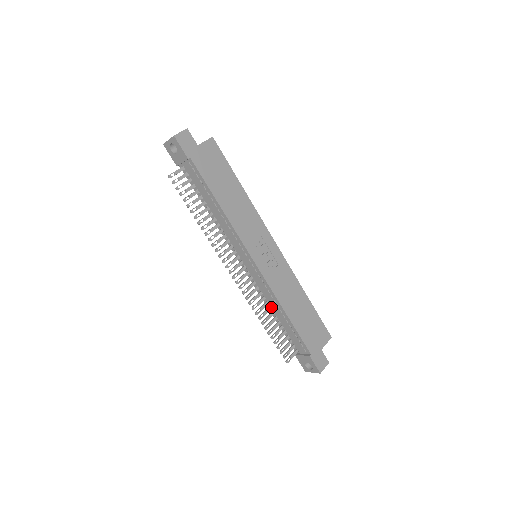
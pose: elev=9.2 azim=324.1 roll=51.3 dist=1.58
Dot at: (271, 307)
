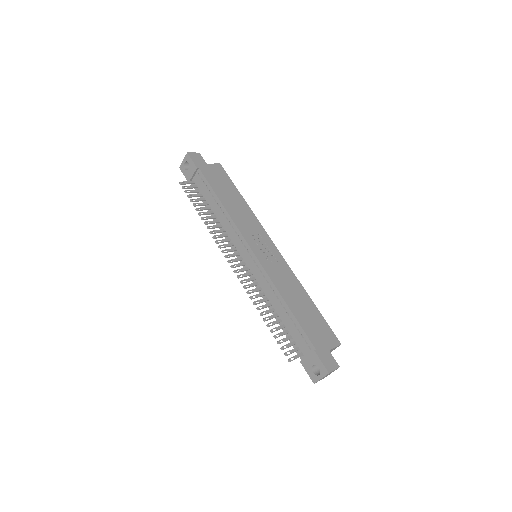
Dot at: (271, 304)
